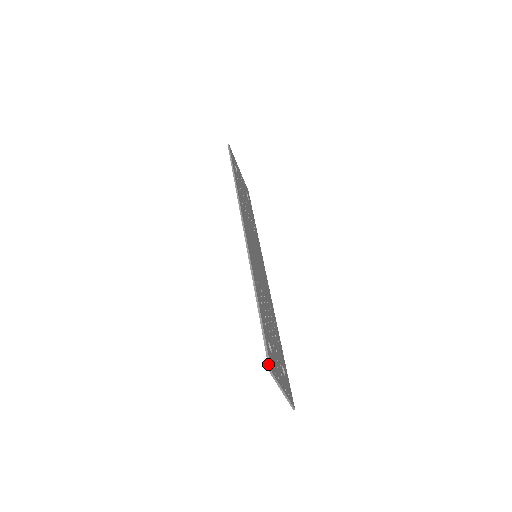
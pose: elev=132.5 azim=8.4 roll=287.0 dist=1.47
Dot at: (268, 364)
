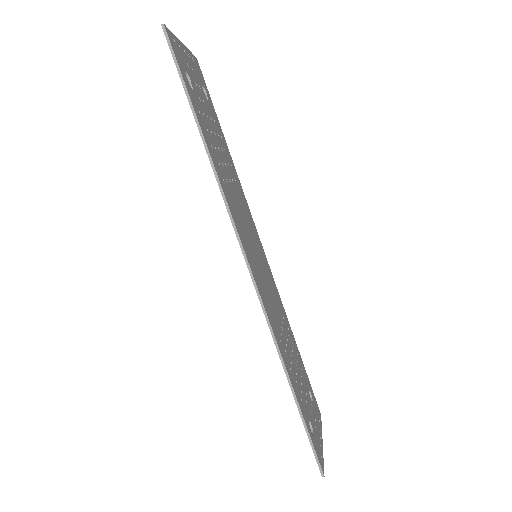
Dot at: (319, 469)
